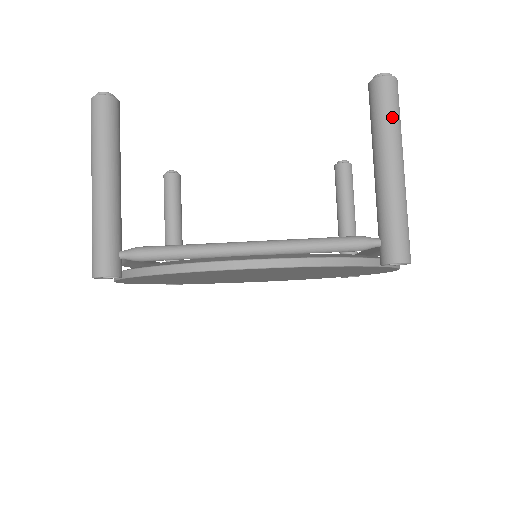
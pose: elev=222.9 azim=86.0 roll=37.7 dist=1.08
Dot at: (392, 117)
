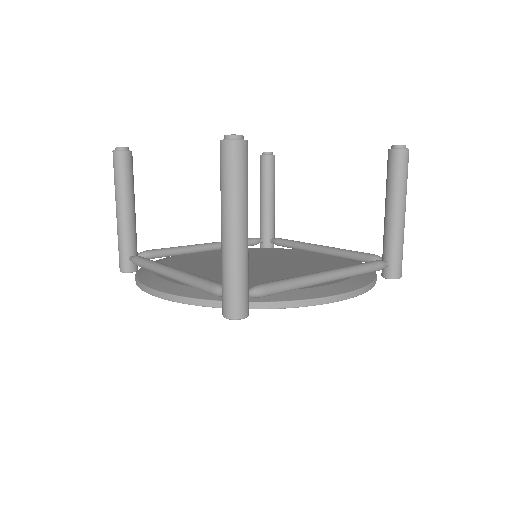
Dot at: (225, 183)
